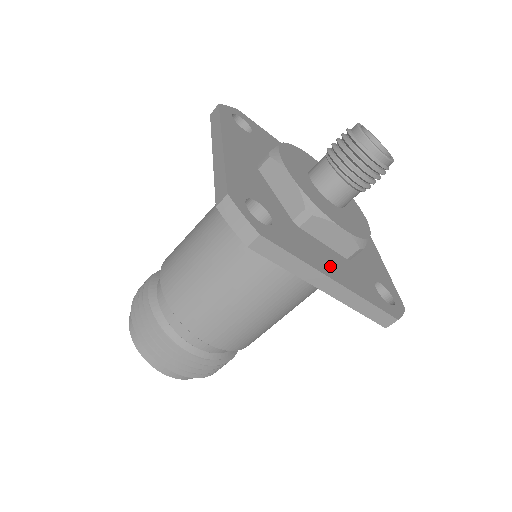
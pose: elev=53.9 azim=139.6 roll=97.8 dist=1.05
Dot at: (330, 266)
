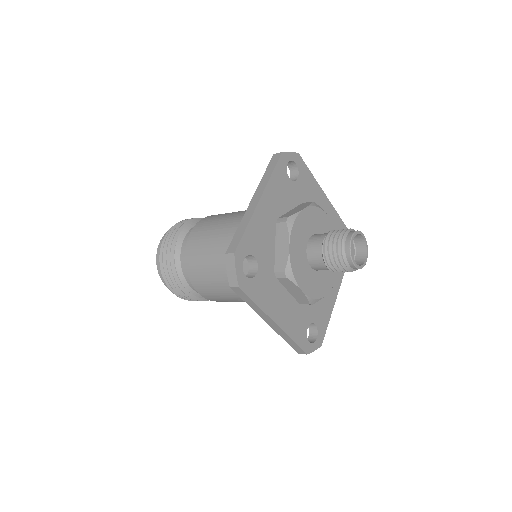
Dot at: (280, 311)
